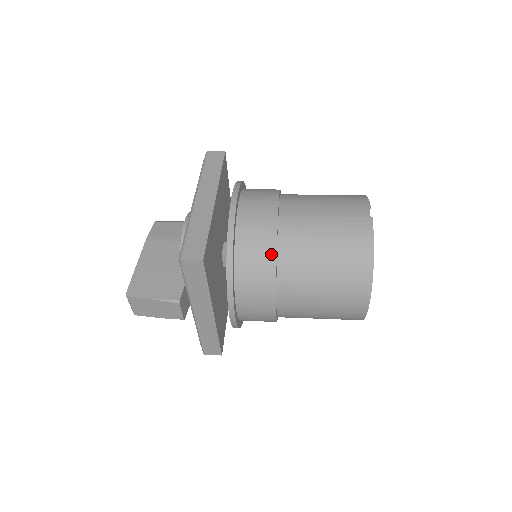
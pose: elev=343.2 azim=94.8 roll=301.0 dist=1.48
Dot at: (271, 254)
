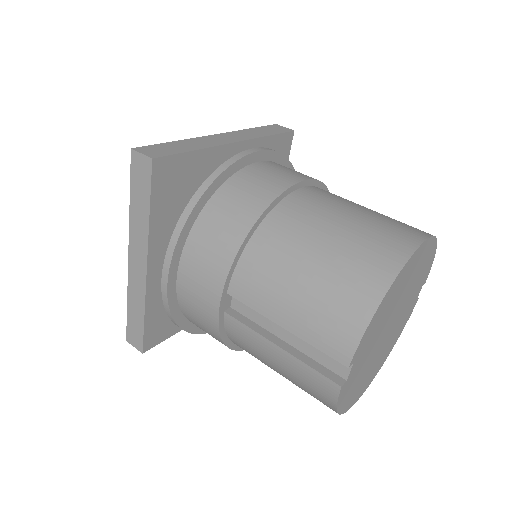
Dot at: occluded
